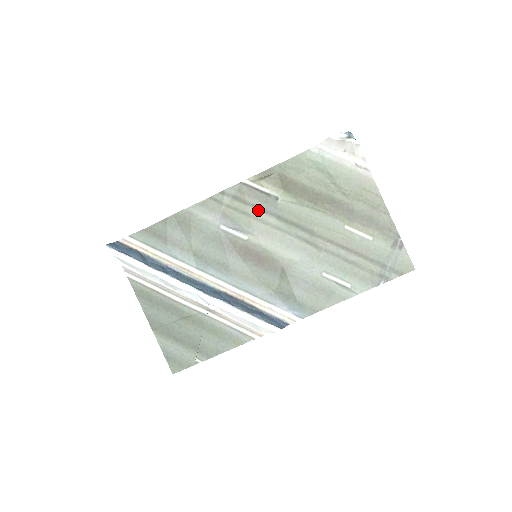
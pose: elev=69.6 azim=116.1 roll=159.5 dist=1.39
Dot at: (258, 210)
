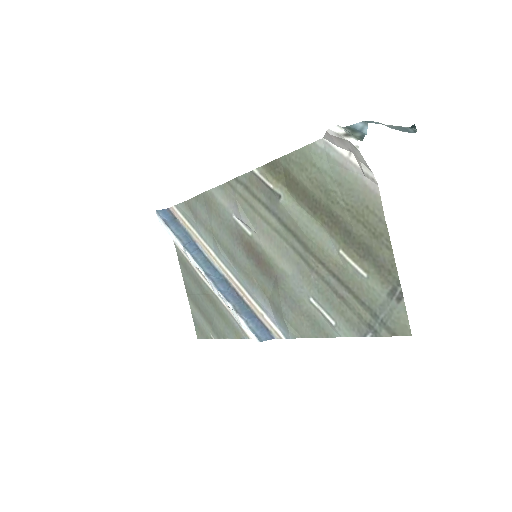
Dot at: (263, 206)
